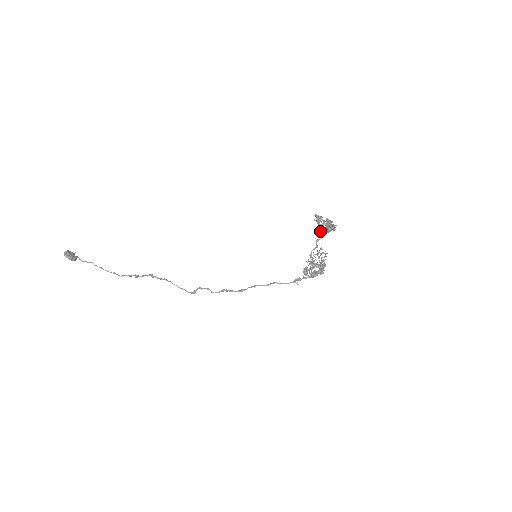
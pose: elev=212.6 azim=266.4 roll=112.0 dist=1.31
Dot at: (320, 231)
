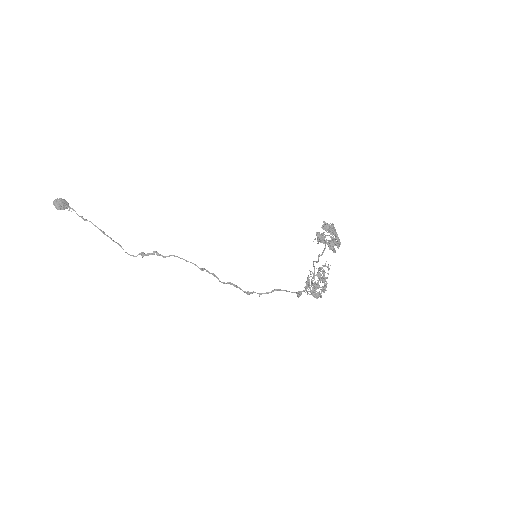
Dot at: occluded
